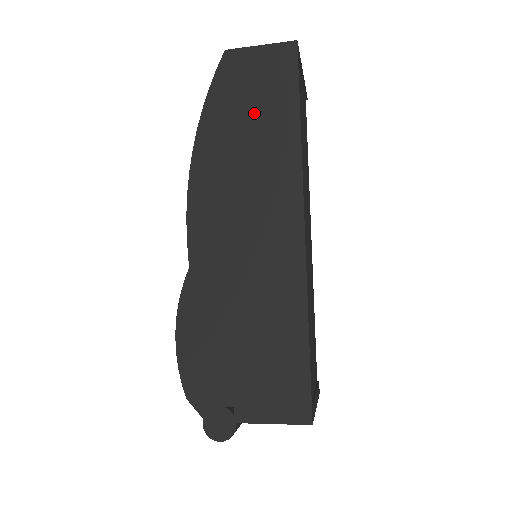
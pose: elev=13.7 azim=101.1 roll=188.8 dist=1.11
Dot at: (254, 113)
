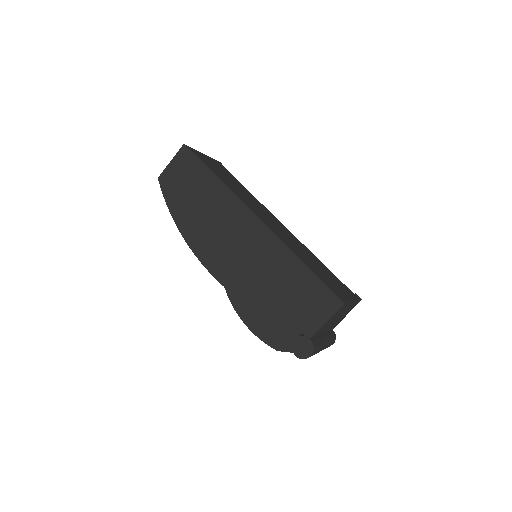
Dot at: (193, 191)
